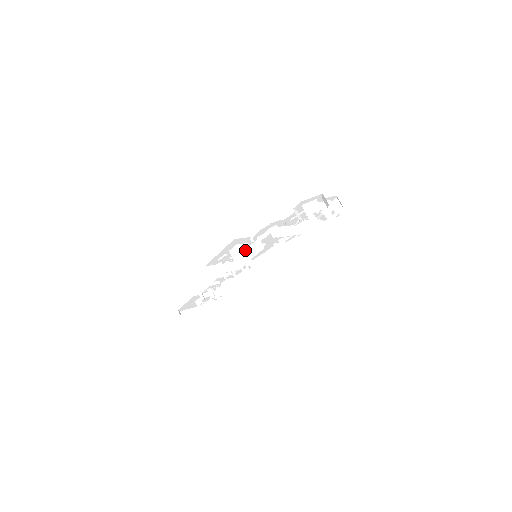
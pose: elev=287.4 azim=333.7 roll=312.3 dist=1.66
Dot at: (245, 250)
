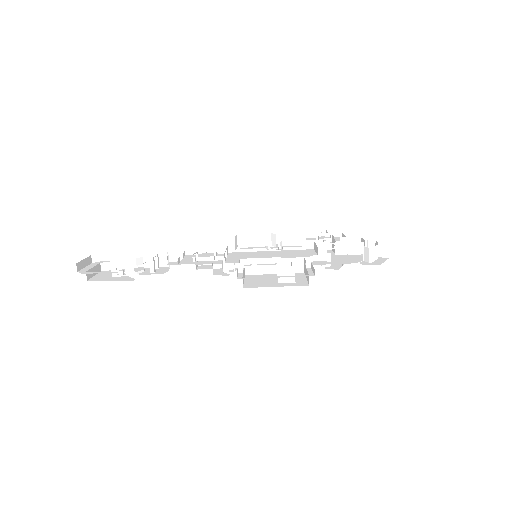
Dot at: occluded
